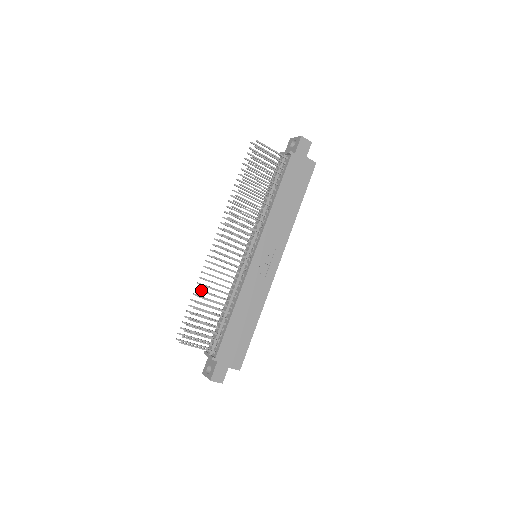
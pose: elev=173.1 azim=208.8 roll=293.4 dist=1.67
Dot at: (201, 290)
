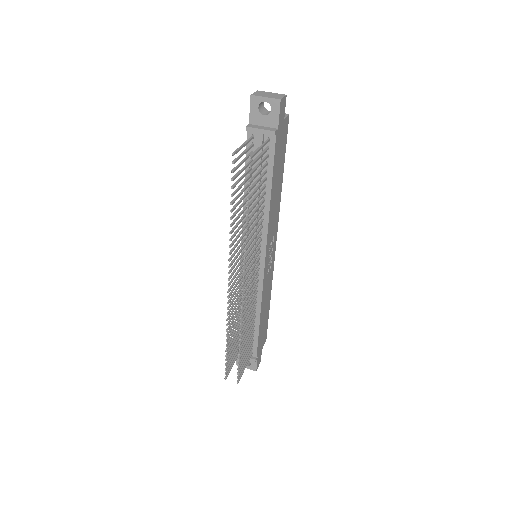
Dot at: occluded
